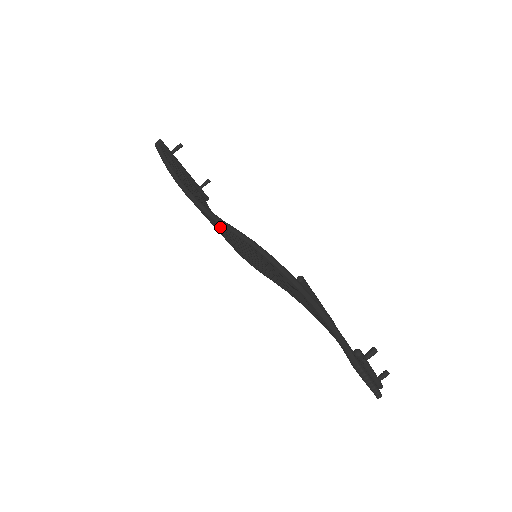
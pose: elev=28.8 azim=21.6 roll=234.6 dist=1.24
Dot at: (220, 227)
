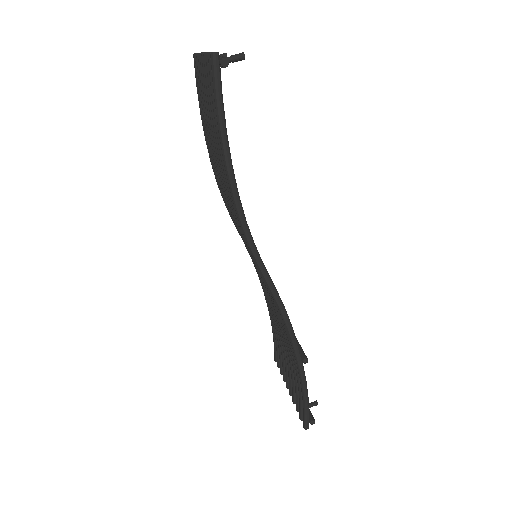
Dot at: occluded
